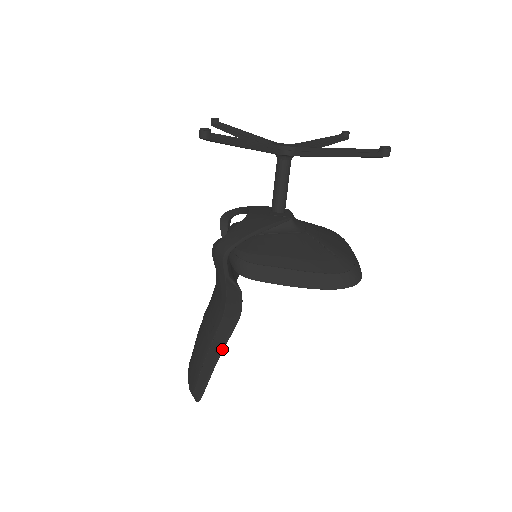
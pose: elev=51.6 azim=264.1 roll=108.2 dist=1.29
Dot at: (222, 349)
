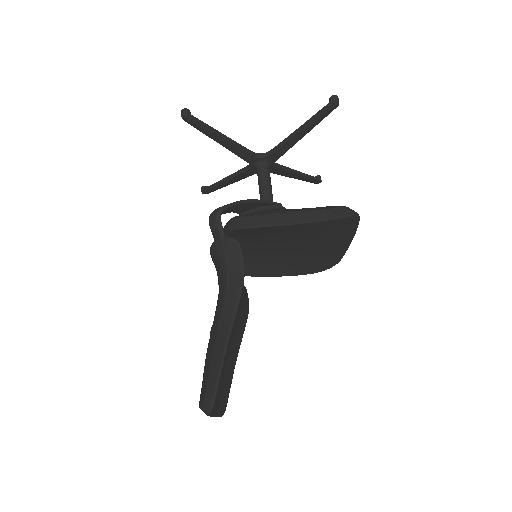
Dot at: (231, 324)
